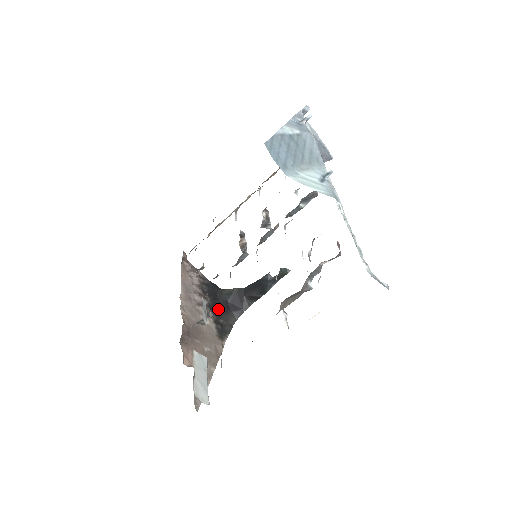
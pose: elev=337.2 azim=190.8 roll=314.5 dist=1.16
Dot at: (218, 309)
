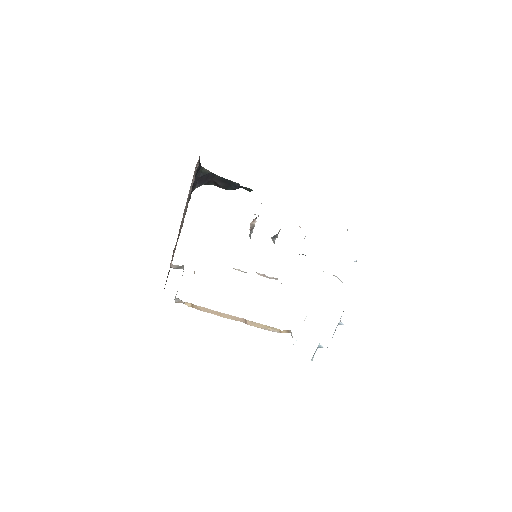
Dot at: occluded
